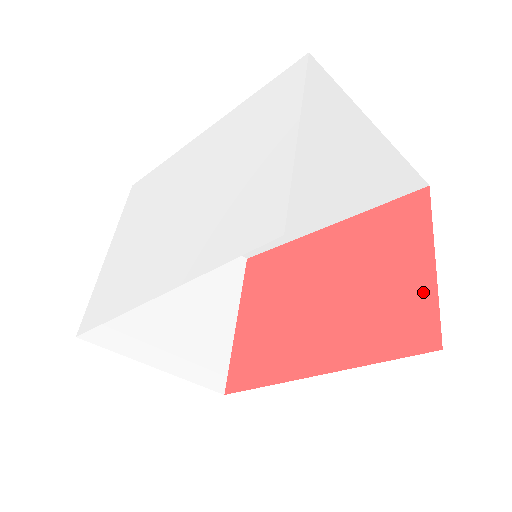
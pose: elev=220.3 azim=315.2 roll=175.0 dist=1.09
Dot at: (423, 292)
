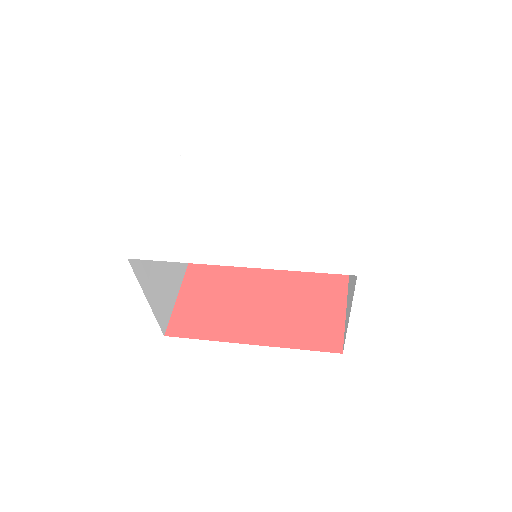
Dot at: (336, 319)
